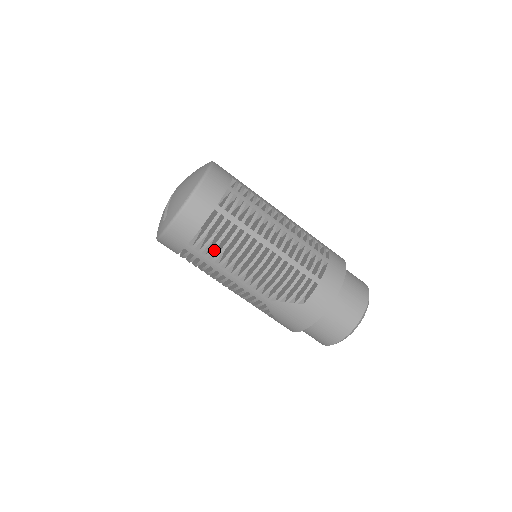
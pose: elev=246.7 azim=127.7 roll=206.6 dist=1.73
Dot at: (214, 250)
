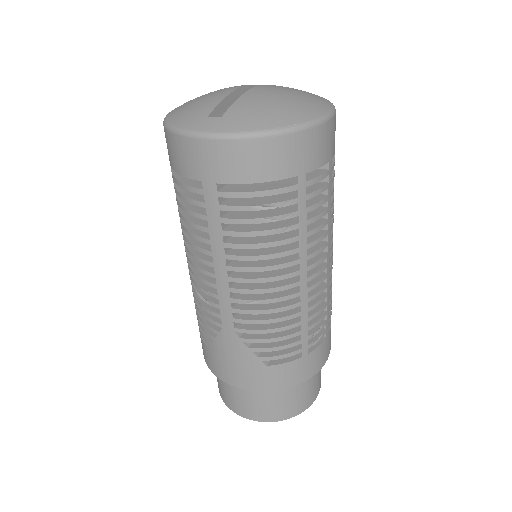
Dot at: occluded
